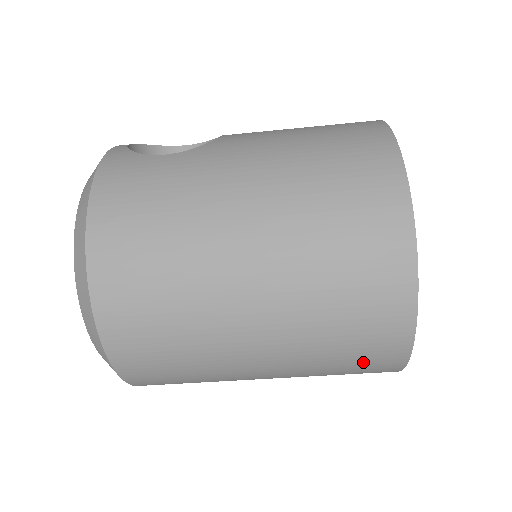
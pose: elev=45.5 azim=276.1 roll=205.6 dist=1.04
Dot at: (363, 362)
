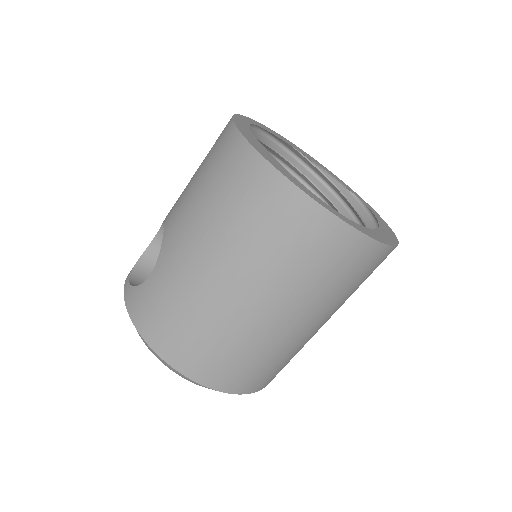
Dot at: (365, 271)
